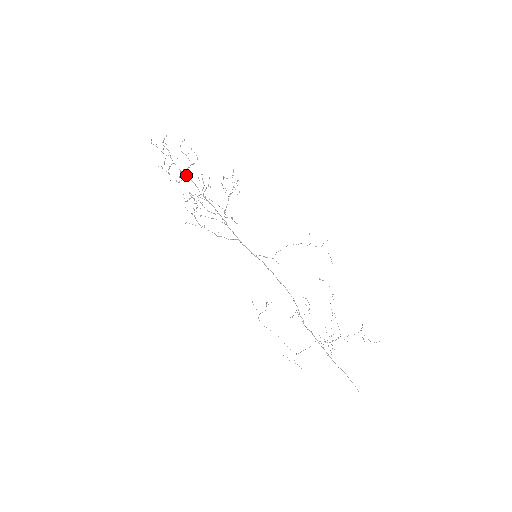
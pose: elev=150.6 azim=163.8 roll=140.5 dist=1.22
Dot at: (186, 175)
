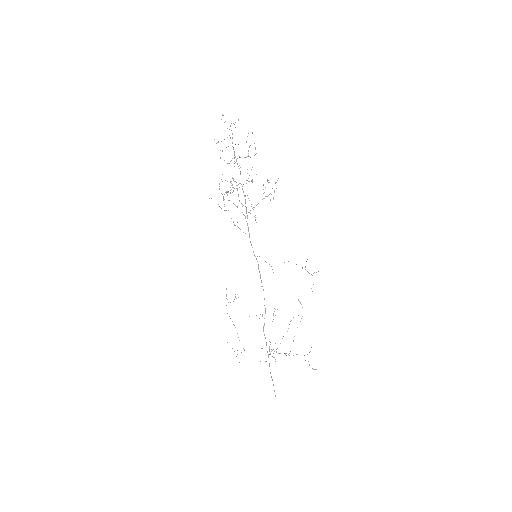
Dot at: occluded
